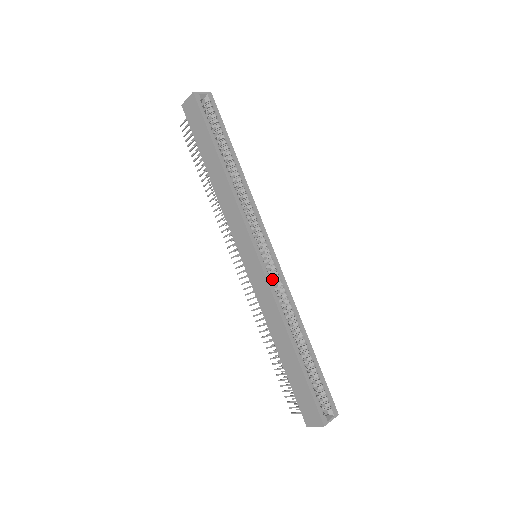
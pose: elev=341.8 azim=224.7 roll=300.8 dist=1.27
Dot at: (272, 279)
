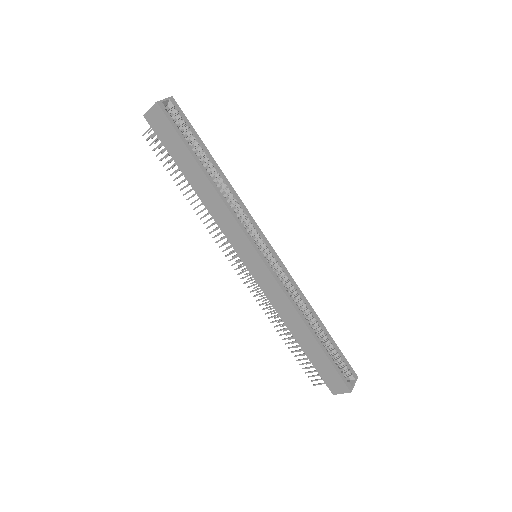
Dot at: (277, 275)
